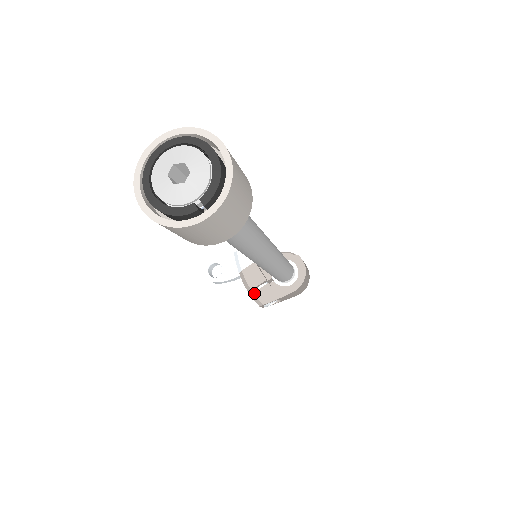
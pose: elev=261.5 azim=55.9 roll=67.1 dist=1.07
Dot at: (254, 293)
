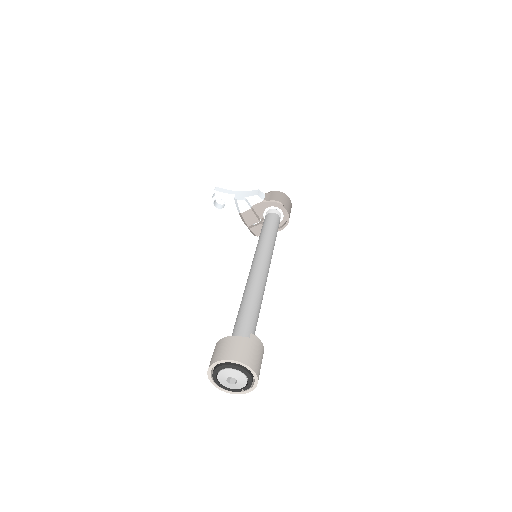
Dot at: (250, 229)
